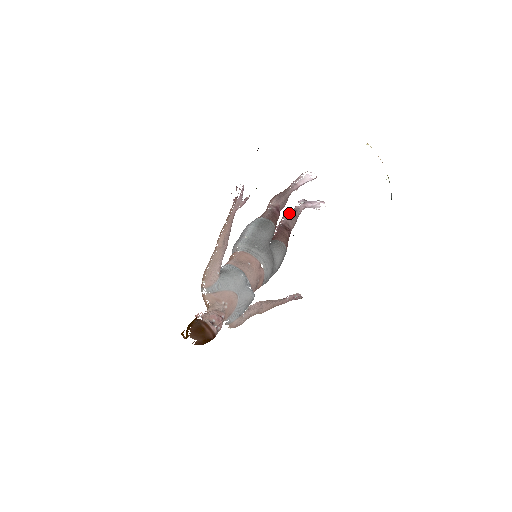
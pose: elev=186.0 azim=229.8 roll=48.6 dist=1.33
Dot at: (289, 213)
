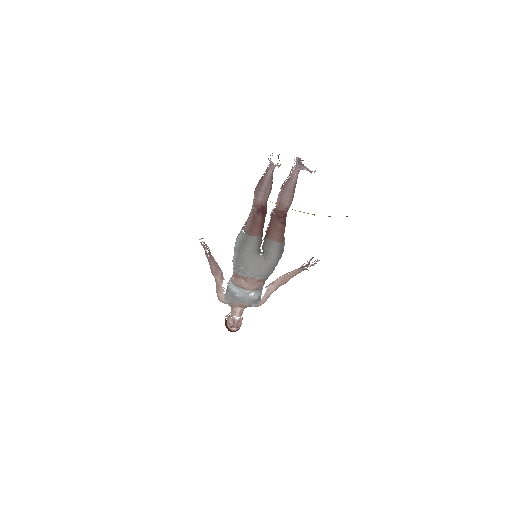
Dot at: (282, 188)
